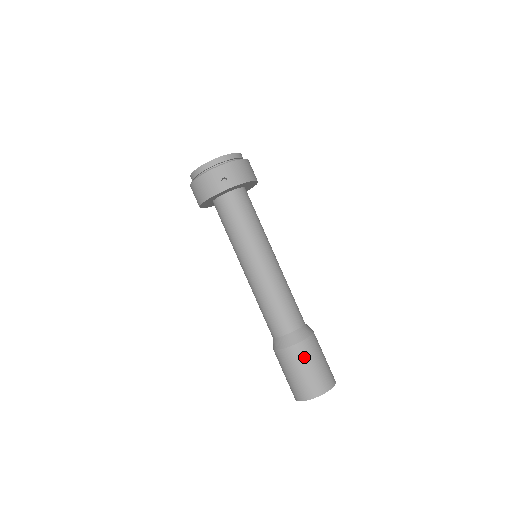
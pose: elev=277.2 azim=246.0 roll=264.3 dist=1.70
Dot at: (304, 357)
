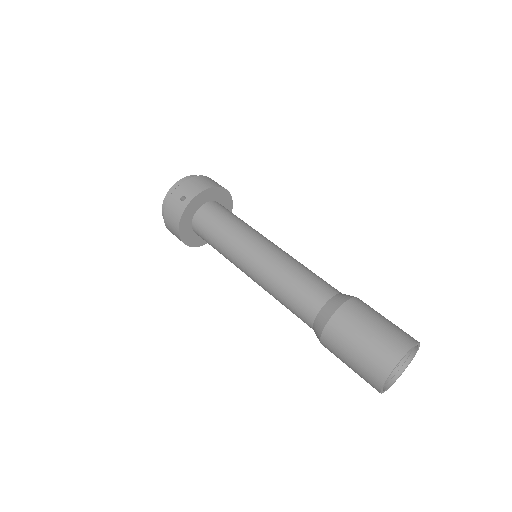
Dot at: (350, 325)
